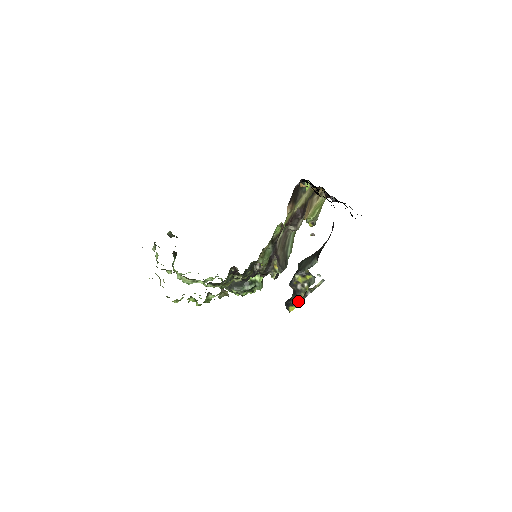
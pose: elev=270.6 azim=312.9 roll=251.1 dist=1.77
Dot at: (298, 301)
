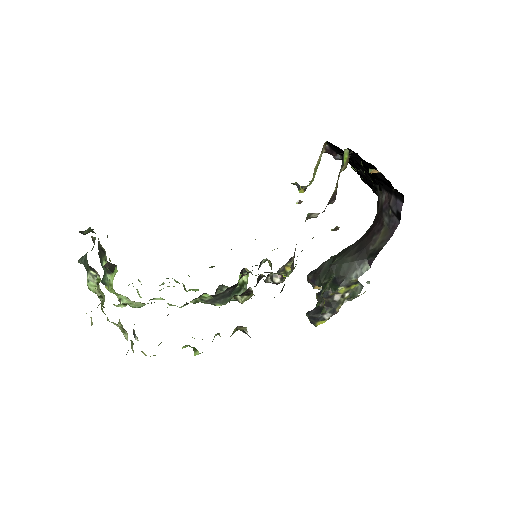
Dot at: occluded
